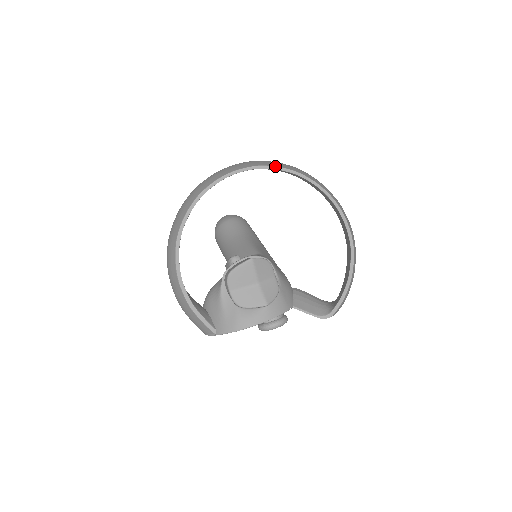
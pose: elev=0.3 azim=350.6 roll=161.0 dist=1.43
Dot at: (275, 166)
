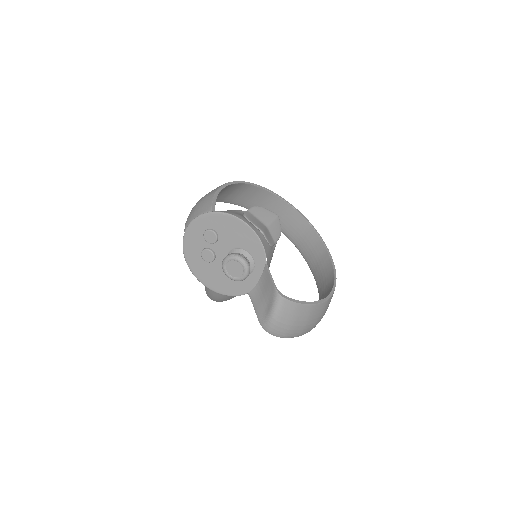
Dot at: occluded
